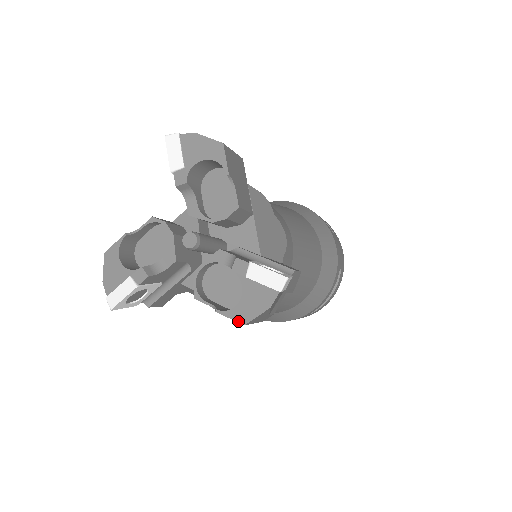
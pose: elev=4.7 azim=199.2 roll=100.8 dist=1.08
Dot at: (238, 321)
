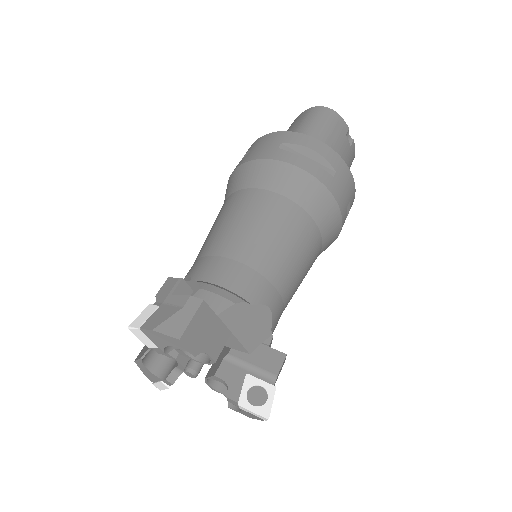
Dot at: occluded
